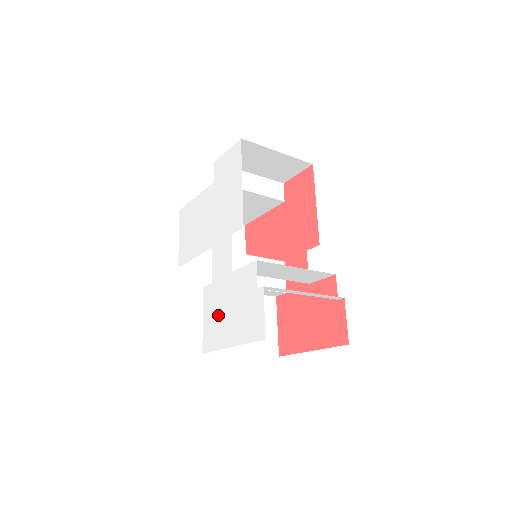
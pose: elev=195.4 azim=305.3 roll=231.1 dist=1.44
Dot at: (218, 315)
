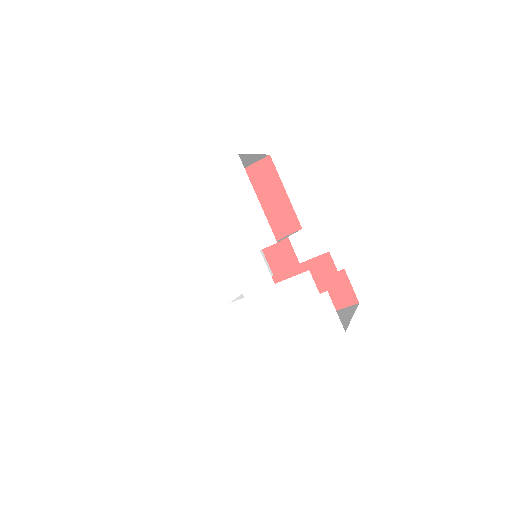
Dot at: (267, 324)
